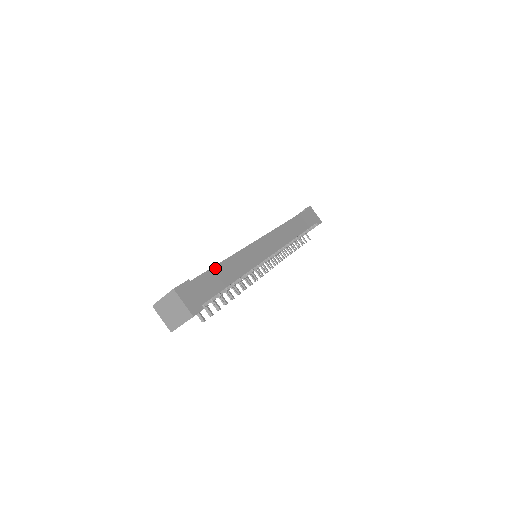
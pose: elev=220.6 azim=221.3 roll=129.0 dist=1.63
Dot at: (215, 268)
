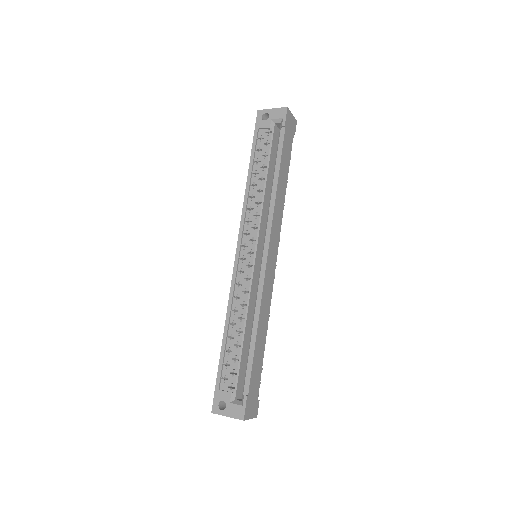
Dot at: (255, 353)
